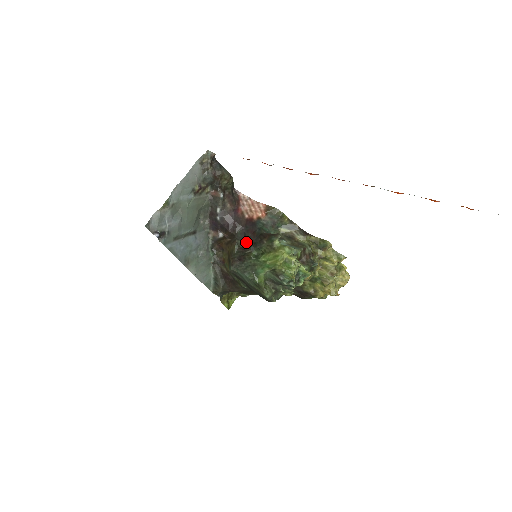
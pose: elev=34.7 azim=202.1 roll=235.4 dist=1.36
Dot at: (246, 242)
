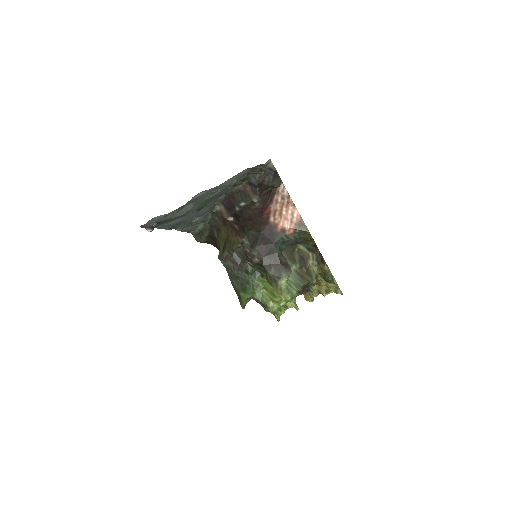
Dot at: (253, 250)
